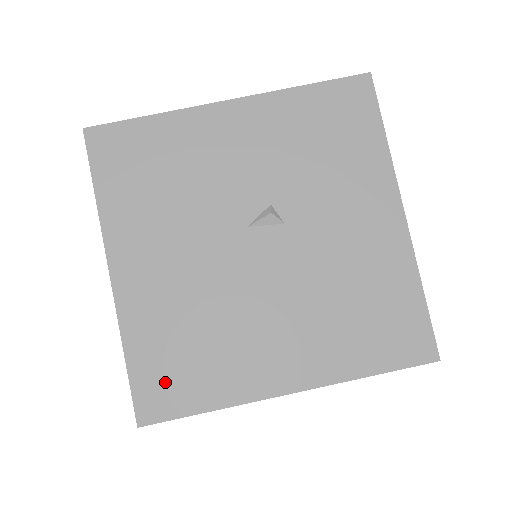
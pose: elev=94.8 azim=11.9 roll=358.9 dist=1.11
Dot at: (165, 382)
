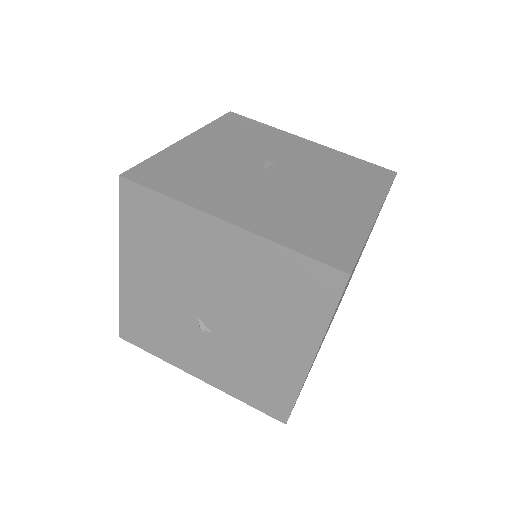
Dot at: (328, 246)
